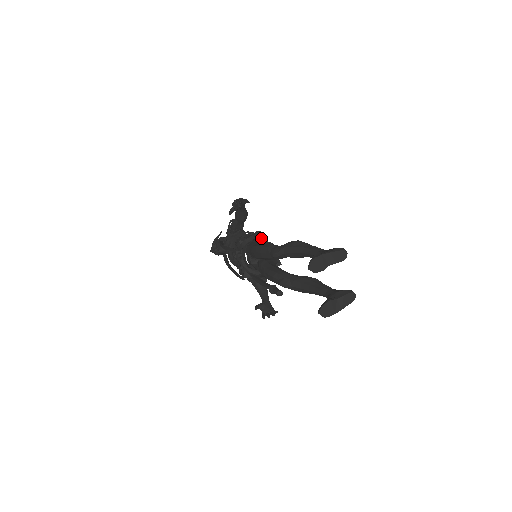
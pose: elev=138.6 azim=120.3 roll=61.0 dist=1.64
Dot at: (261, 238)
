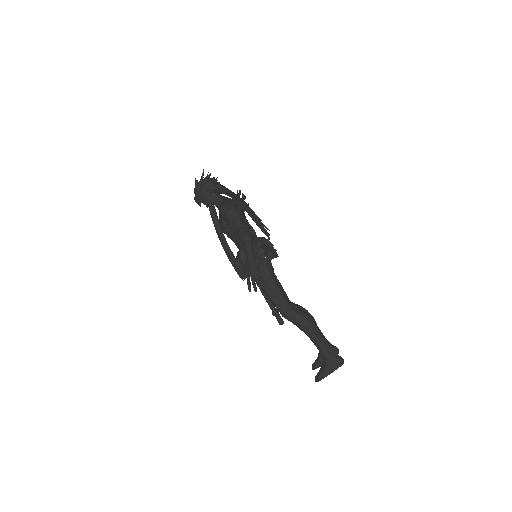
Dot at: (263, 245)
